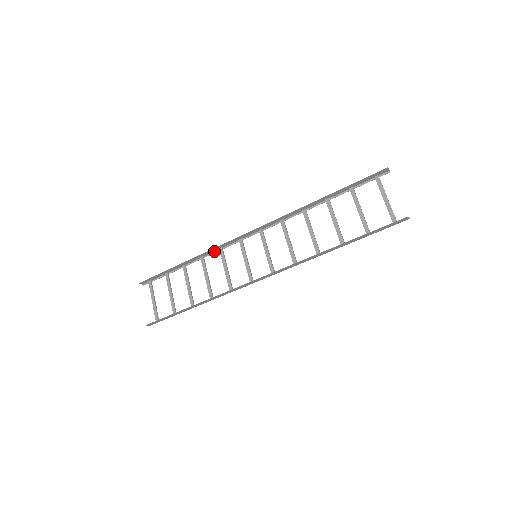
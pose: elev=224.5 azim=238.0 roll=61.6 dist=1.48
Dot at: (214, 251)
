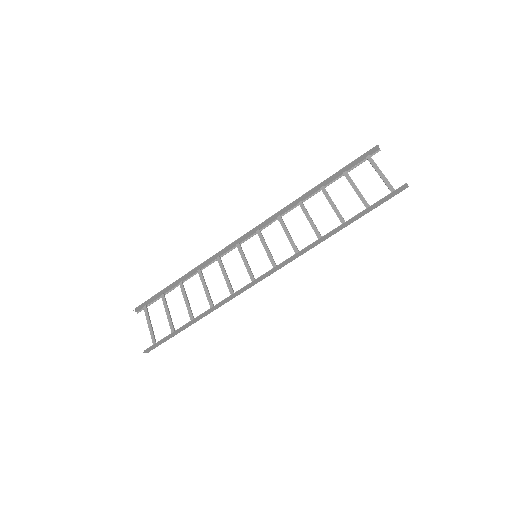
Dot at: (211, 262)
